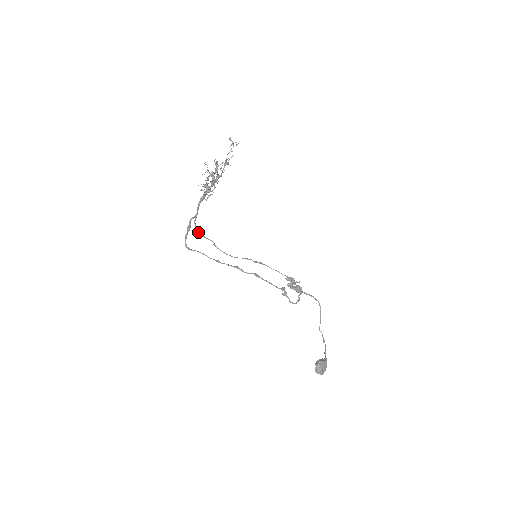
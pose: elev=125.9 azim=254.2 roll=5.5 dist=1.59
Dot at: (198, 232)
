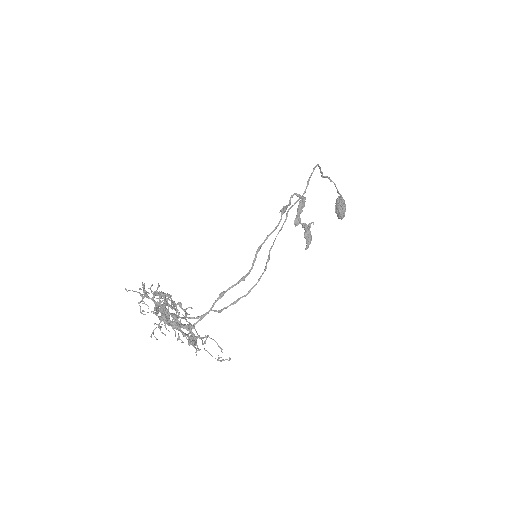
Dot at: occluded
